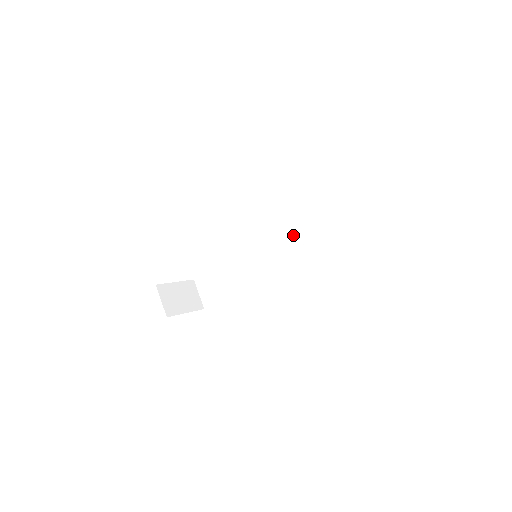
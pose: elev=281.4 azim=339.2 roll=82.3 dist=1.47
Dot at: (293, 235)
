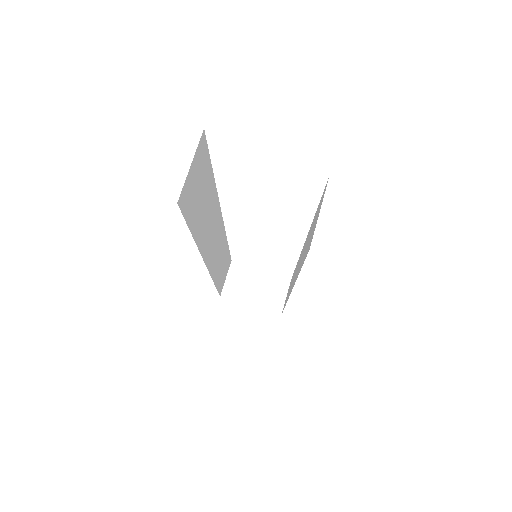
Dot at: occluded
